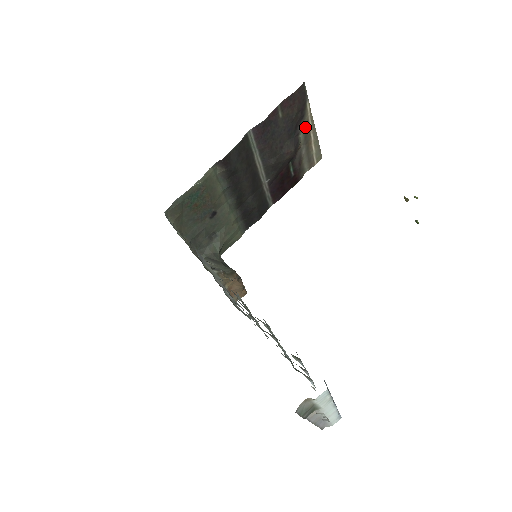
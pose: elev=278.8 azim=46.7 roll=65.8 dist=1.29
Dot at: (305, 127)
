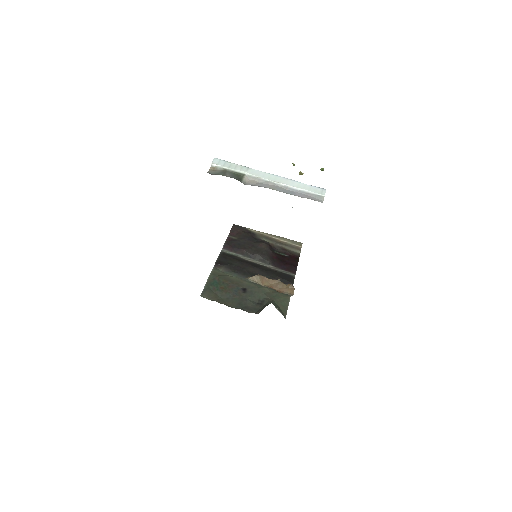
Dot at: (263, 237)
